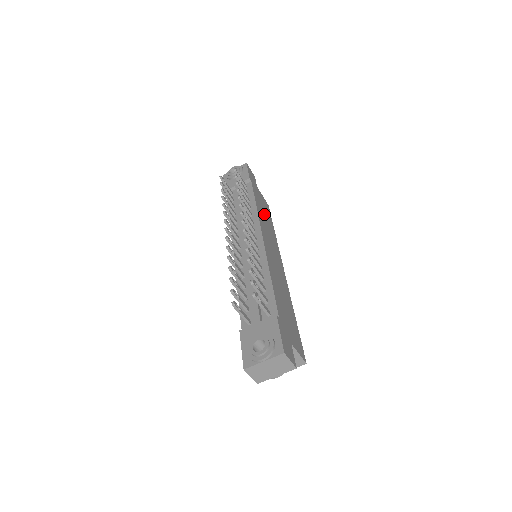
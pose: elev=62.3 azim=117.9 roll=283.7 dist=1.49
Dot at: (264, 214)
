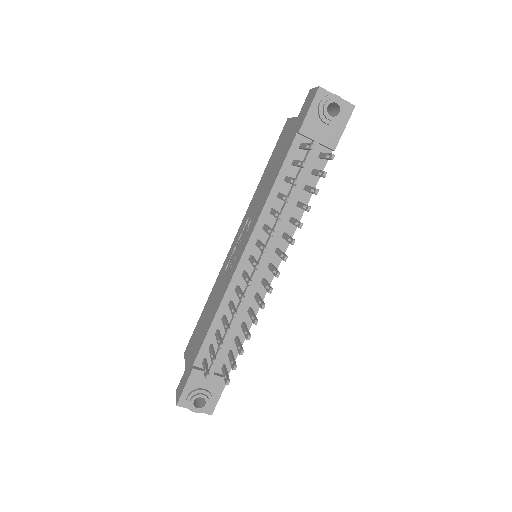
Dot at: occluded
